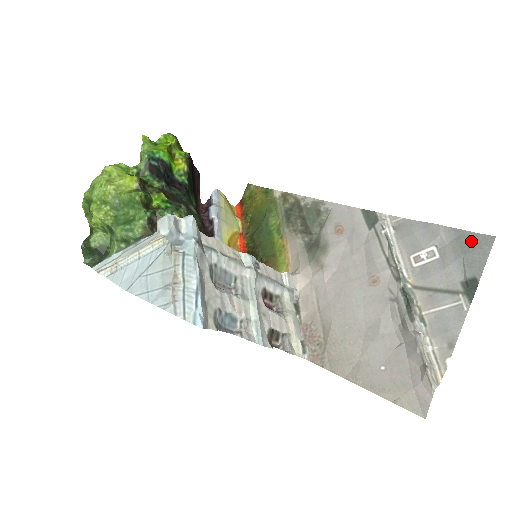
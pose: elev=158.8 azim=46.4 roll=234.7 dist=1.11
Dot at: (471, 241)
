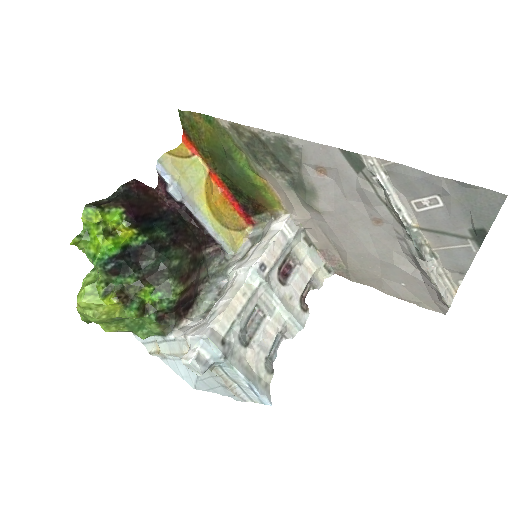
Dot at: (478, 196)
